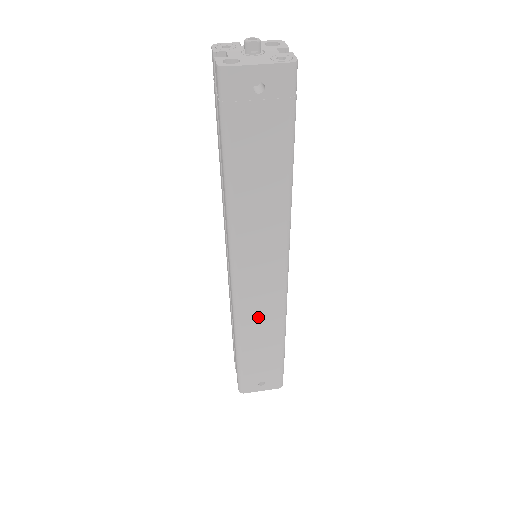
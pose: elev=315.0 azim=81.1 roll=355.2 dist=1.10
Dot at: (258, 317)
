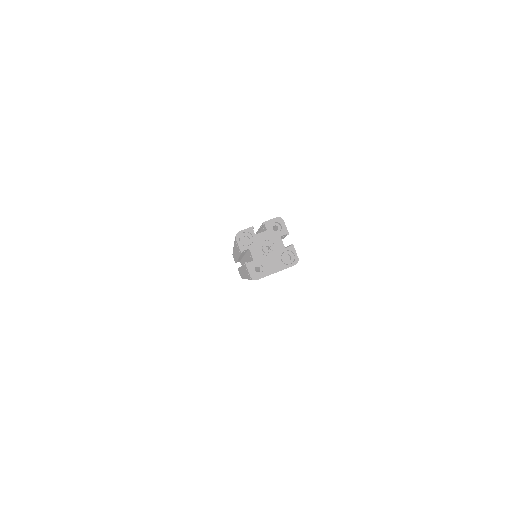
Dot at: occluded
